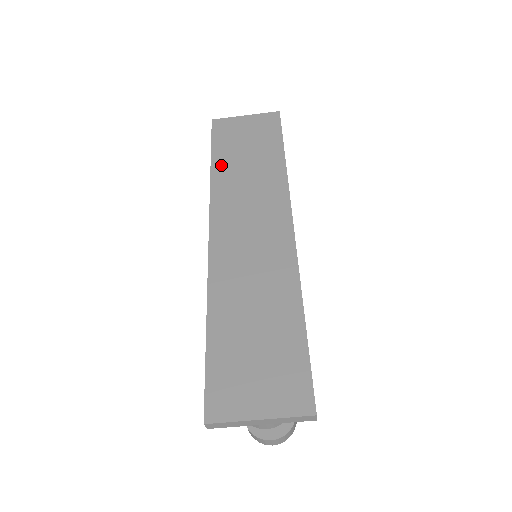
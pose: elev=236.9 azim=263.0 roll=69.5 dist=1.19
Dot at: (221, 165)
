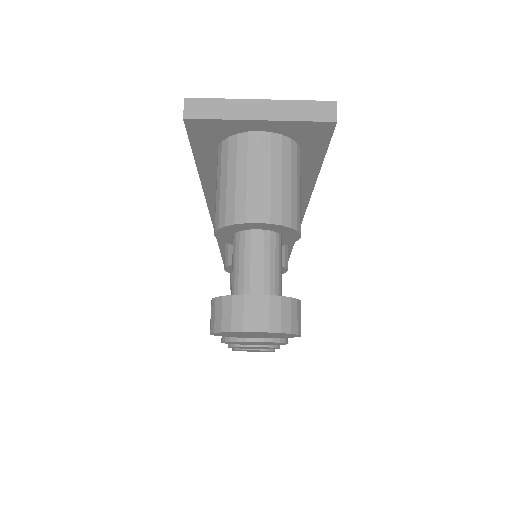
Dot at: occluded
